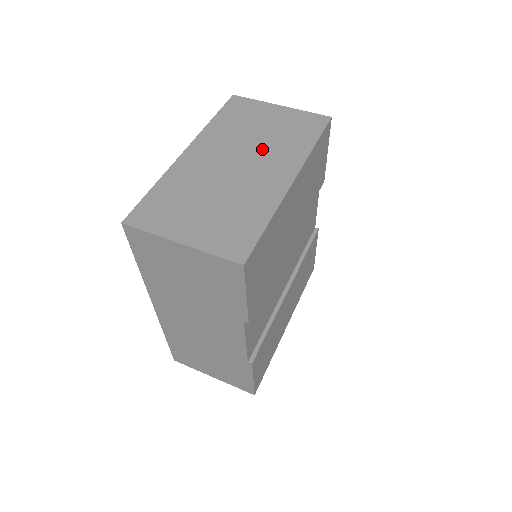
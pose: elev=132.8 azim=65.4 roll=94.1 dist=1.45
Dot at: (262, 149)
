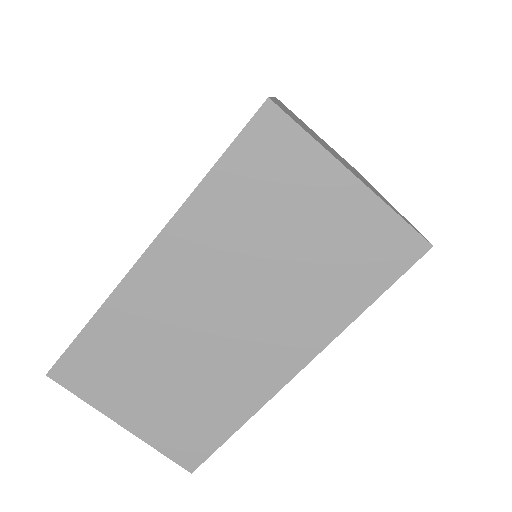
Dot at: (273, 294)
